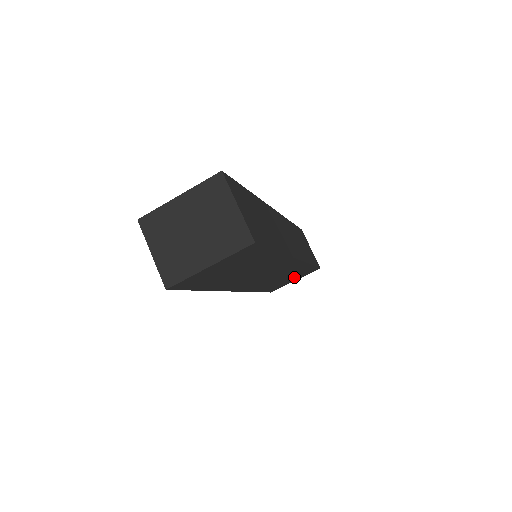
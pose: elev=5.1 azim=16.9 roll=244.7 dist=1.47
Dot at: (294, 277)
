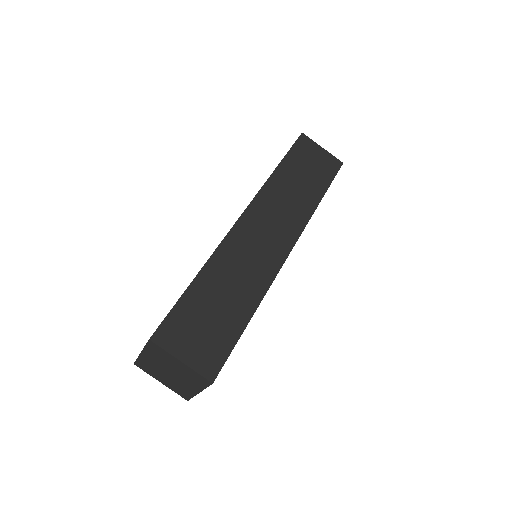
Dot at: occluded
